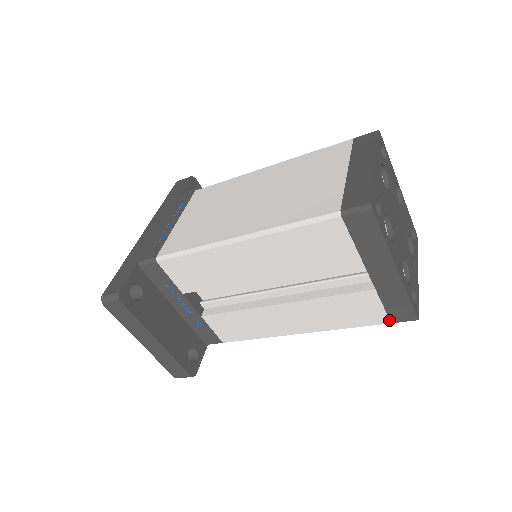
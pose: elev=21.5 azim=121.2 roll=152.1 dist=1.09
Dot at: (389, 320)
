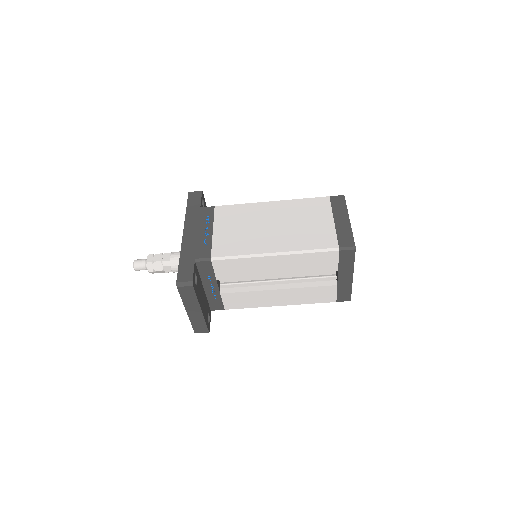
Dot at: (336, 300)
